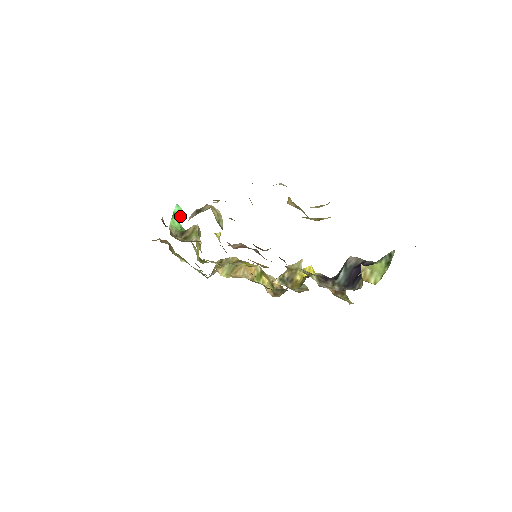
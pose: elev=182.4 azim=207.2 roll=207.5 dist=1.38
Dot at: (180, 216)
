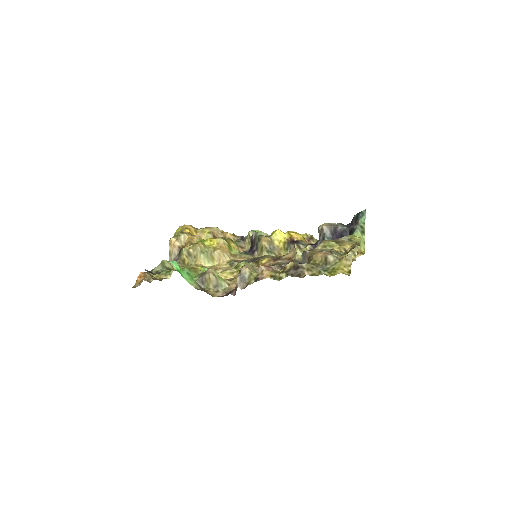
Dot at: (179, 267)
